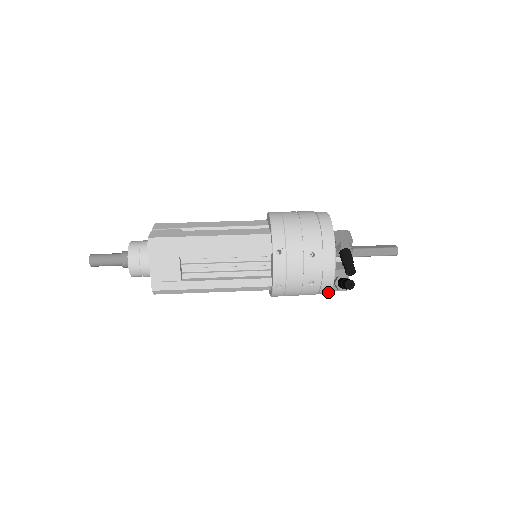
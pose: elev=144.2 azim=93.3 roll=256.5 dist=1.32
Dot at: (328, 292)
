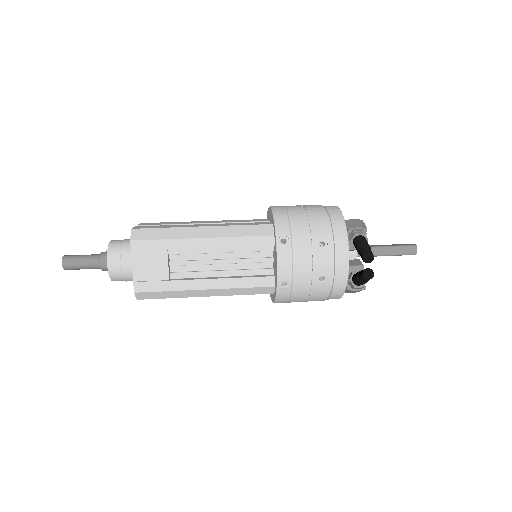
Dot at: (341, 294)
